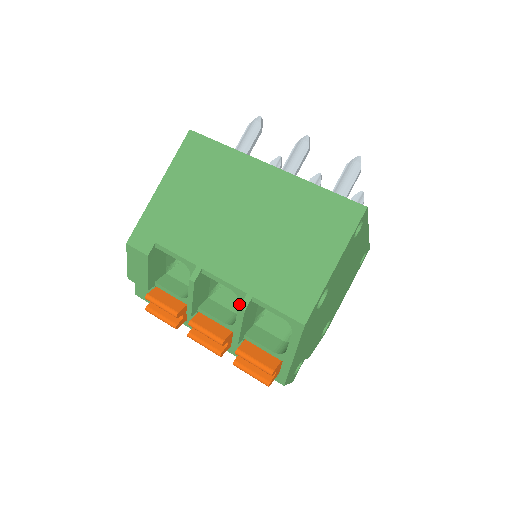
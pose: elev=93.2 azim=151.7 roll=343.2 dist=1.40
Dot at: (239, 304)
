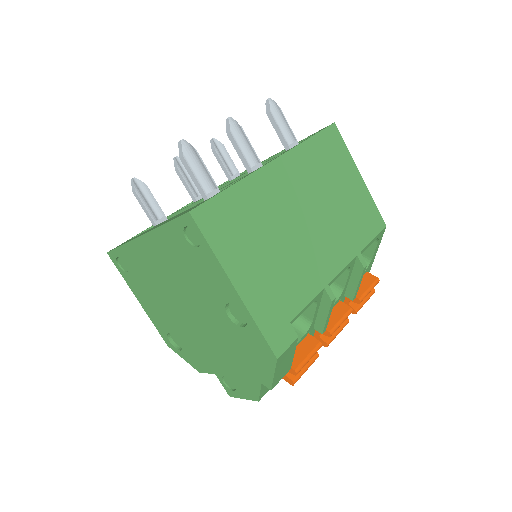
Dot at: (350, 271)
